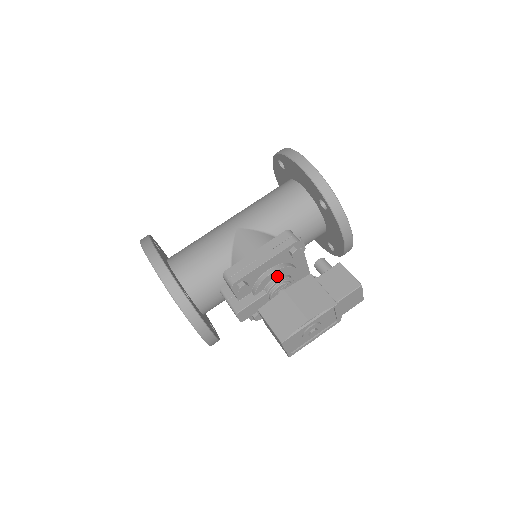
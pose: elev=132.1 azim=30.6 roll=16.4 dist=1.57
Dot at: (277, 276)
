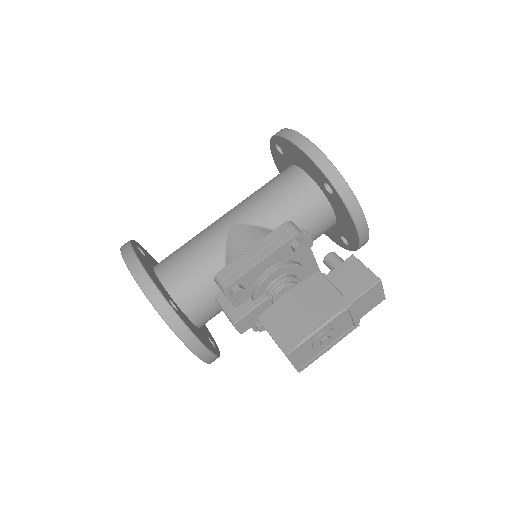
Dot at: (279, 276)
